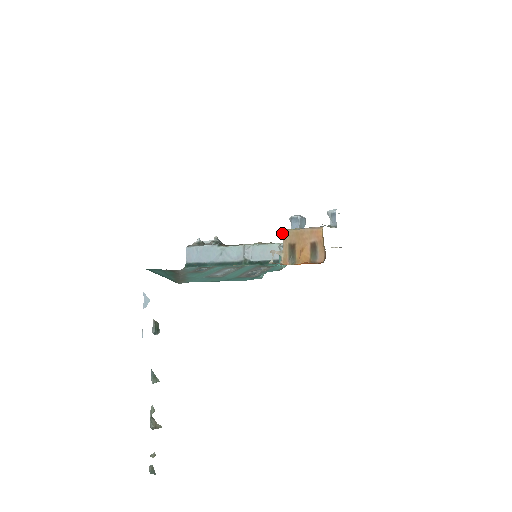
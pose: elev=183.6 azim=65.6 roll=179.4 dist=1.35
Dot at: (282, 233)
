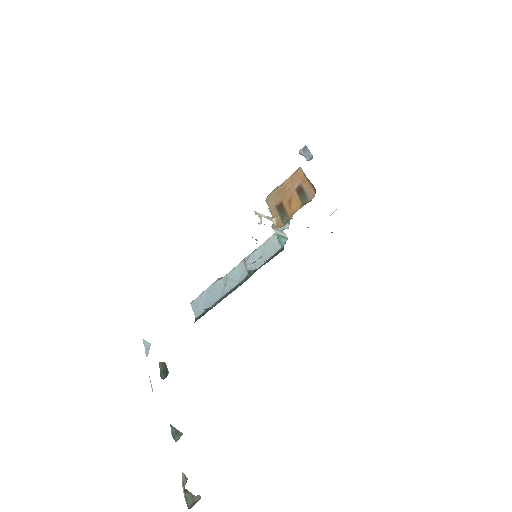
Dot at: (268, 208)
